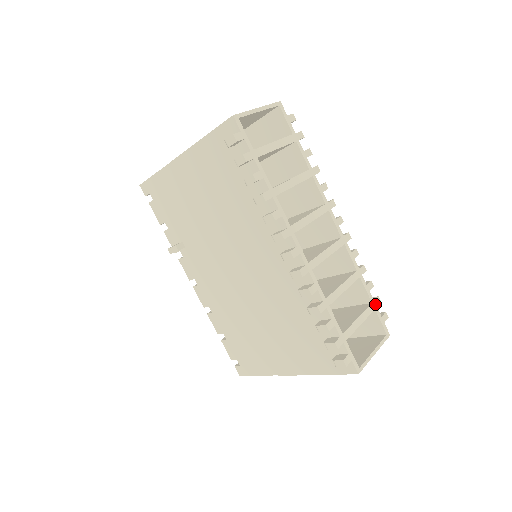
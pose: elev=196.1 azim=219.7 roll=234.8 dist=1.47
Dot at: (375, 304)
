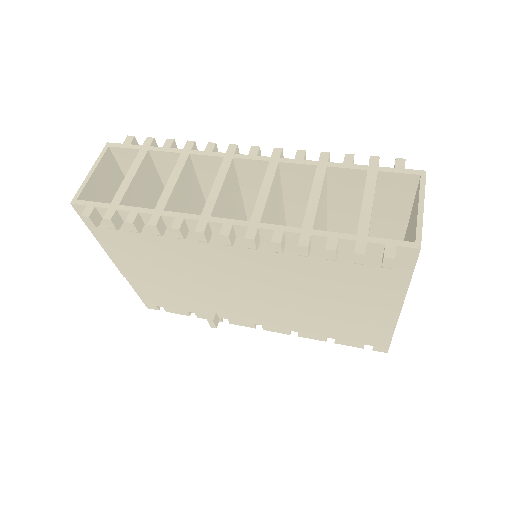
Dot at: (373, 167)
